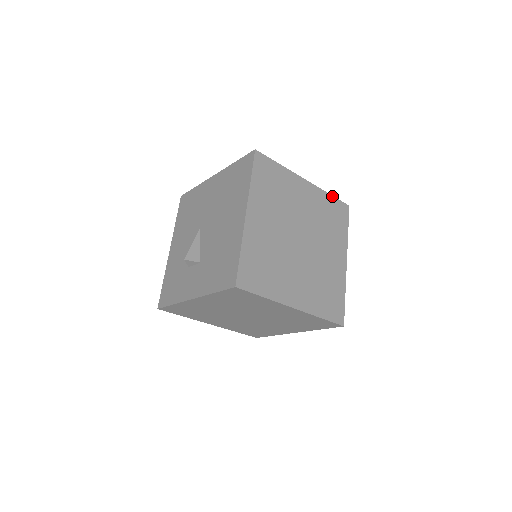
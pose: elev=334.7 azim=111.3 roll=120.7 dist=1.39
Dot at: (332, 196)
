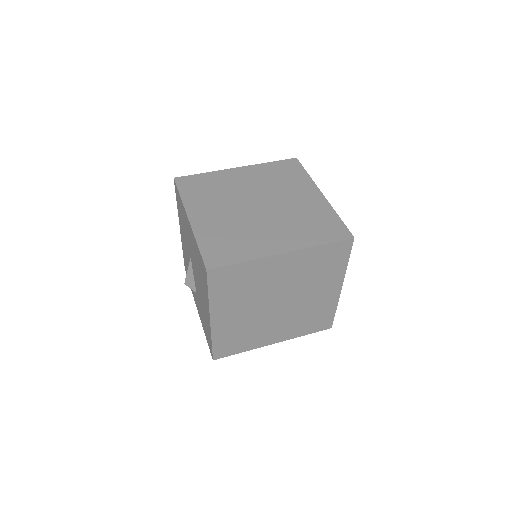
Dot at: (325, 244)
